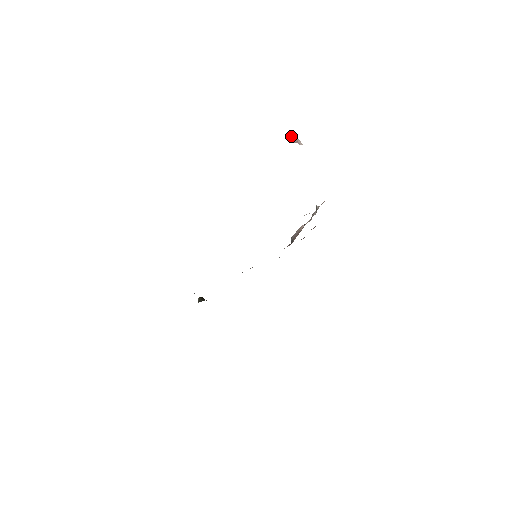
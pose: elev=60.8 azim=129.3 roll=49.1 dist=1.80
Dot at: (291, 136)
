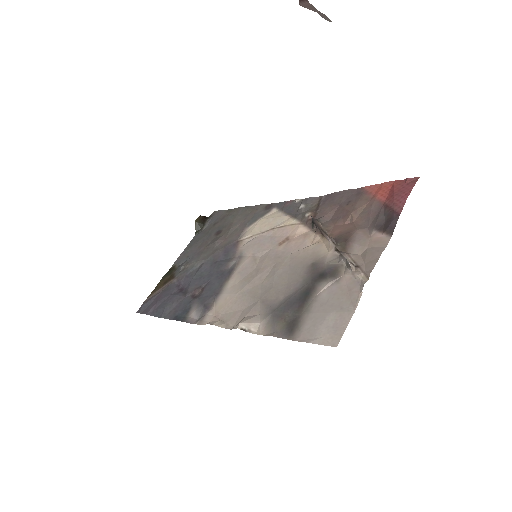
Dot at: out of frame
